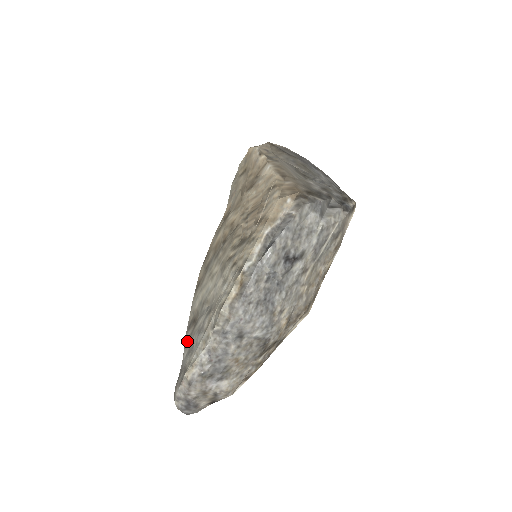
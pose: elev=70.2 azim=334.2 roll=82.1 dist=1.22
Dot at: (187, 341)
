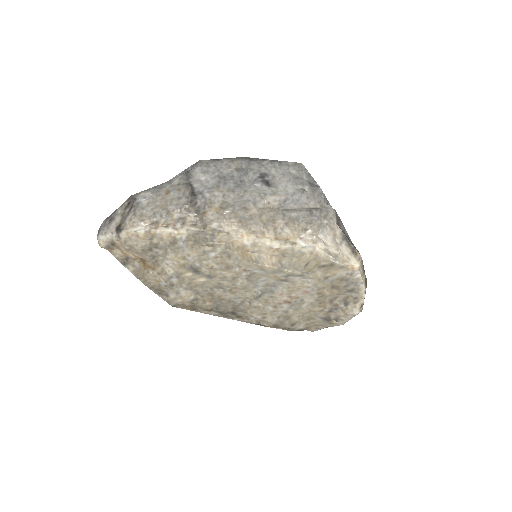
Dot at: occluded
